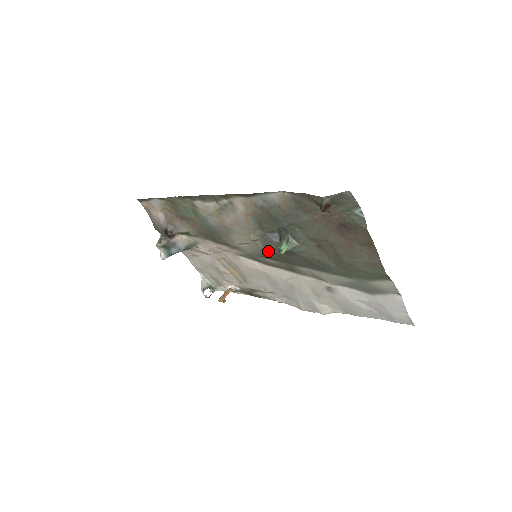
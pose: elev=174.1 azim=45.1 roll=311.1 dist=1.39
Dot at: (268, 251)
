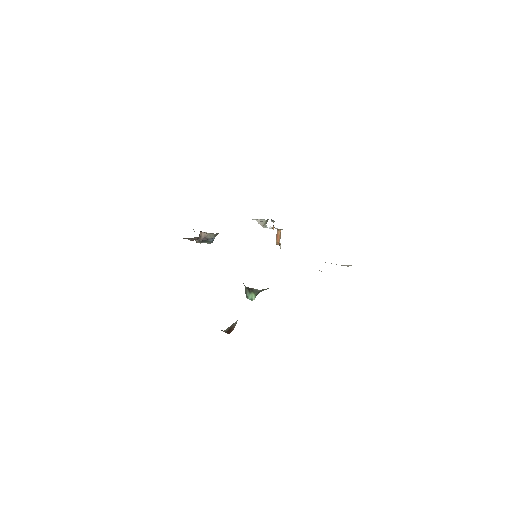
Dot at: occluded
